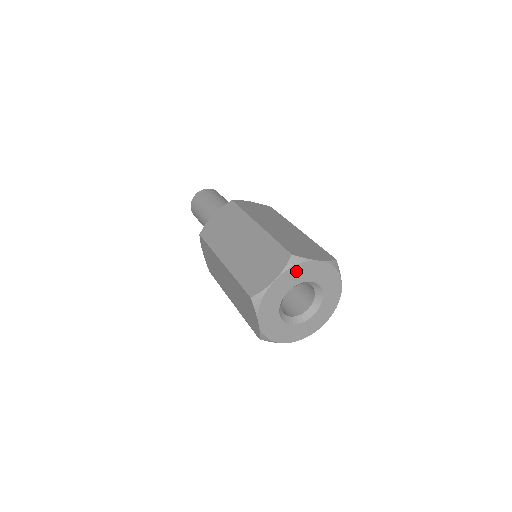
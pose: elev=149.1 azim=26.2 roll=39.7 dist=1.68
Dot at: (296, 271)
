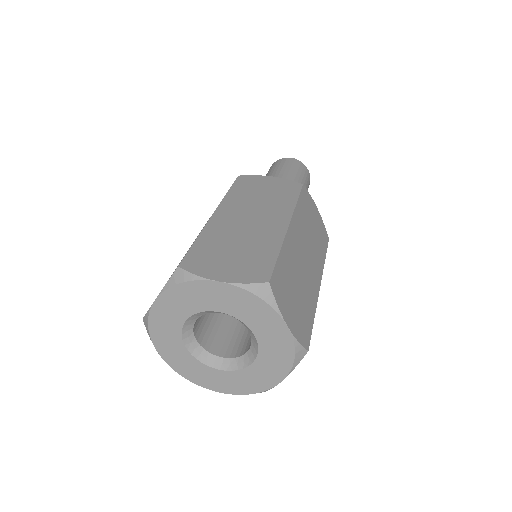
Dot at: (184, 293)
